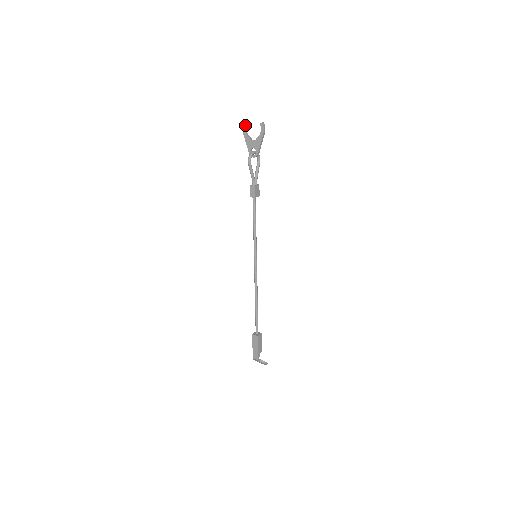
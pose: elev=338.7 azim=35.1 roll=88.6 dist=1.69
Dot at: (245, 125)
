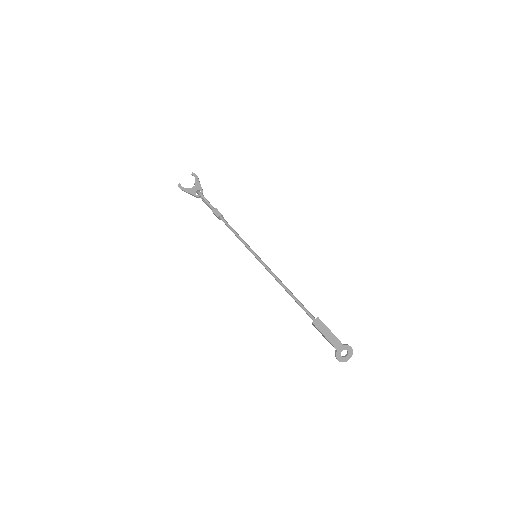
Dot at: (180, 185)
